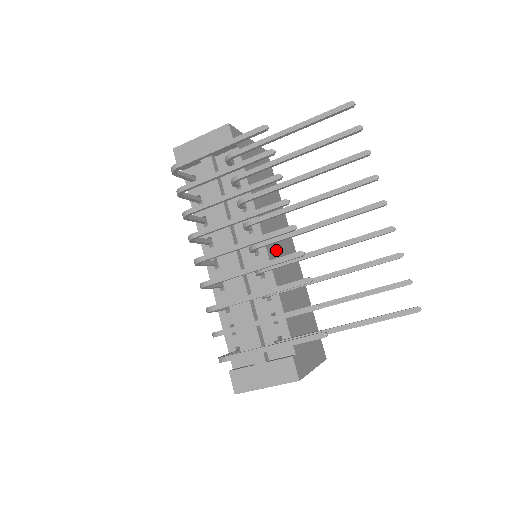
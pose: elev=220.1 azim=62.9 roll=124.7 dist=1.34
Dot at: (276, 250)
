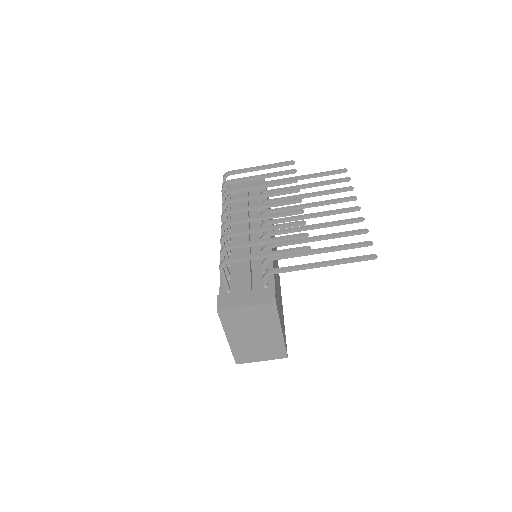
Dot at: occluded
